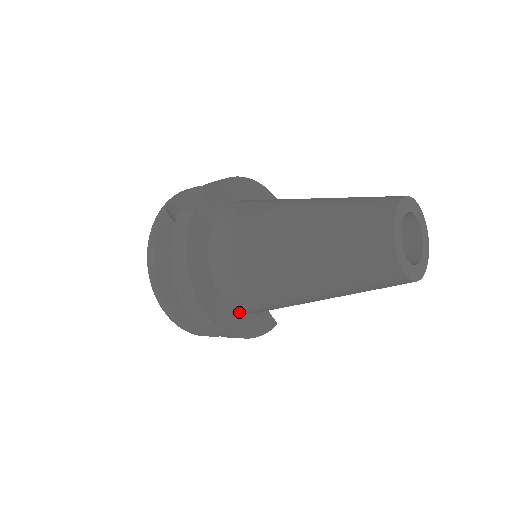
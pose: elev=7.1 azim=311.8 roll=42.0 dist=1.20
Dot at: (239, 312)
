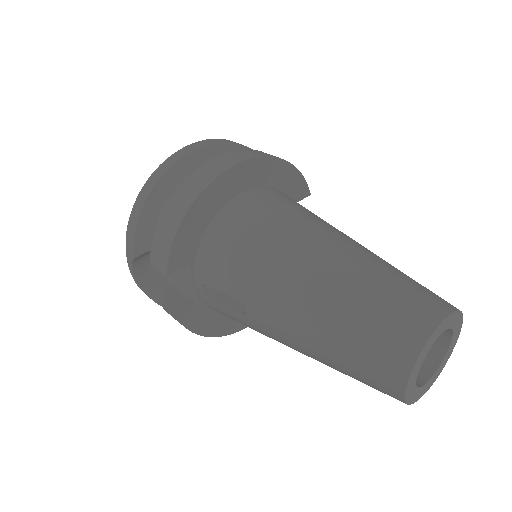
Dot at: occluded
